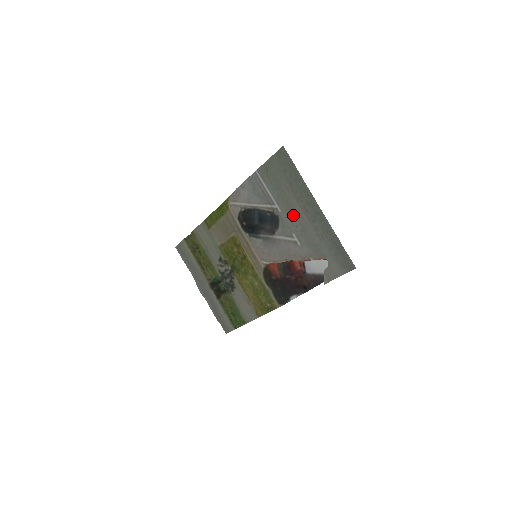
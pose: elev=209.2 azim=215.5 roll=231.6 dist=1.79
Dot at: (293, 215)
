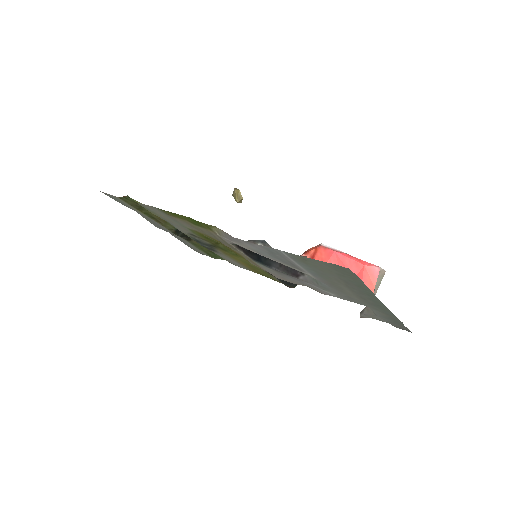
Dot at: (338, 290)
